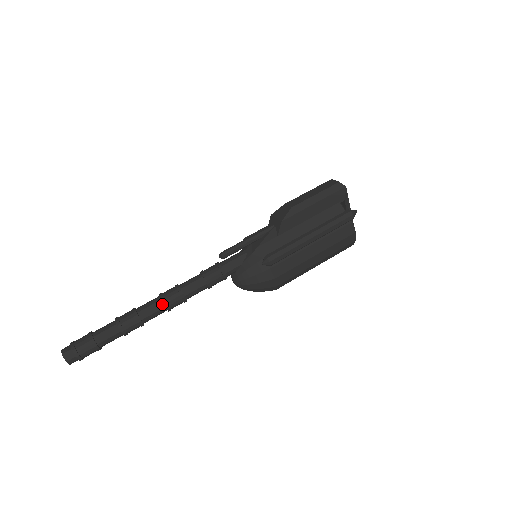
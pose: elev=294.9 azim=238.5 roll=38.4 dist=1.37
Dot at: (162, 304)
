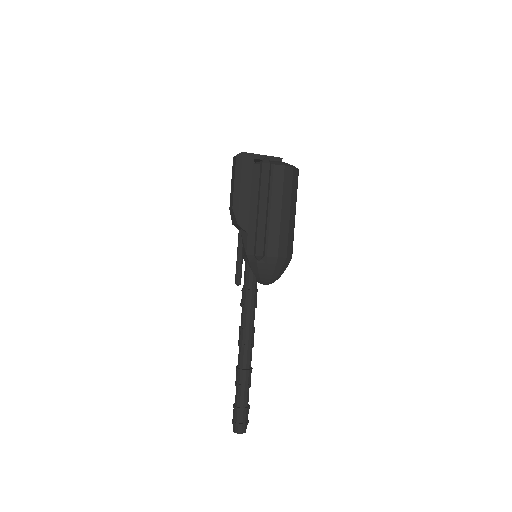
Dot at: (244, 348)
